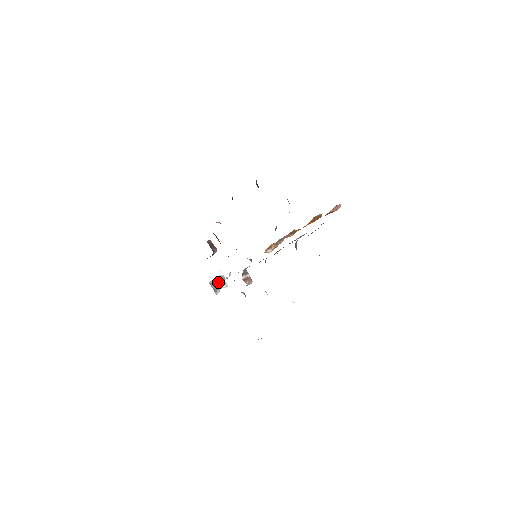
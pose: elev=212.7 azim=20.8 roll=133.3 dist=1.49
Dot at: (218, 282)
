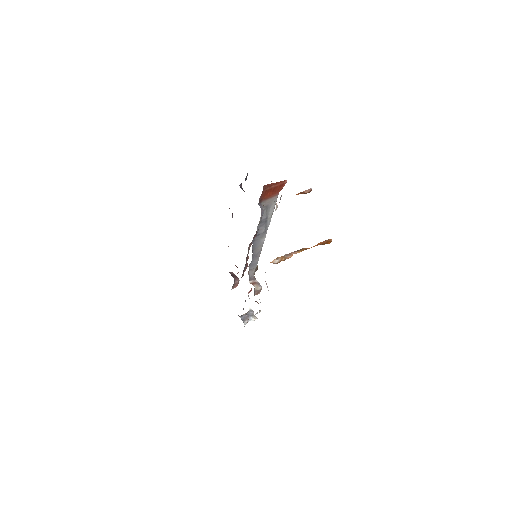
Dot at: (247, 314)
